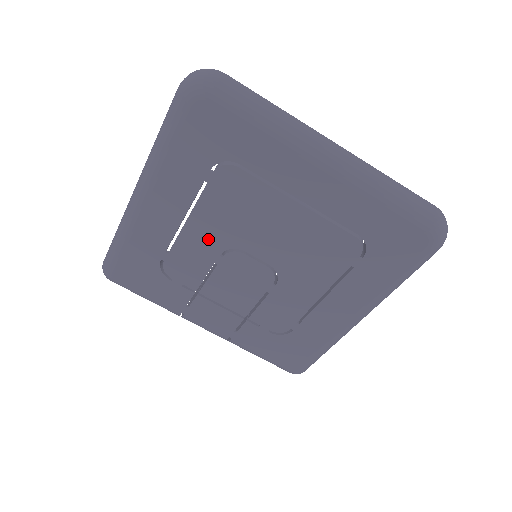
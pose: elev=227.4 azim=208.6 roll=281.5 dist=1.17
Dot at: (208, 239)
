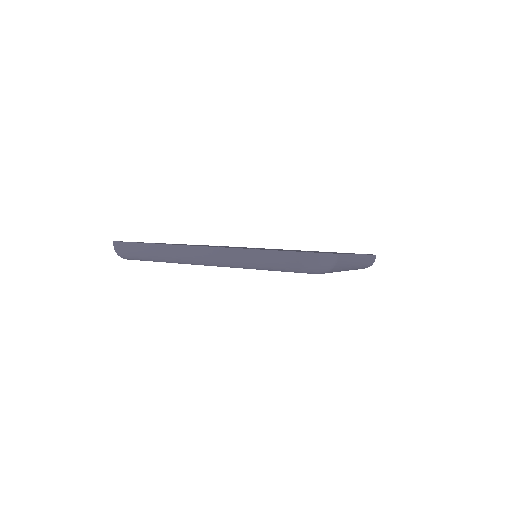
Dot at: occluded
